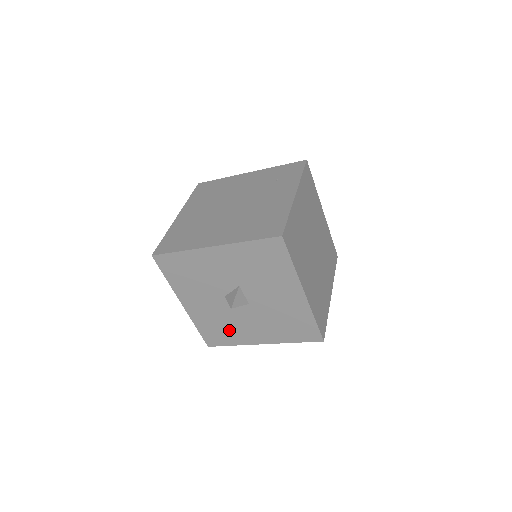
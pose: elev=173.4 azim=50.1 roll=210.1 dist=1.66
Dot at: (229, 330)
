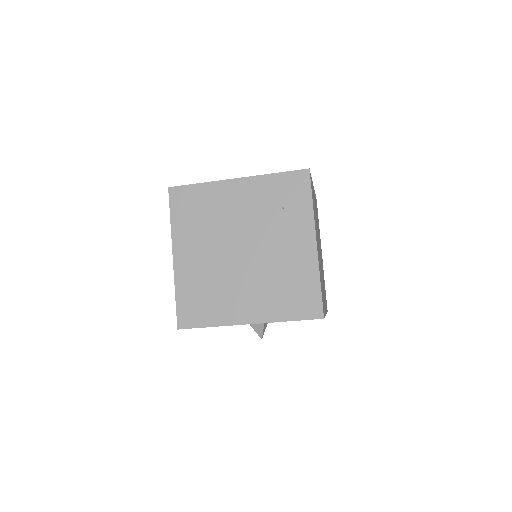
Dot at: occluded
